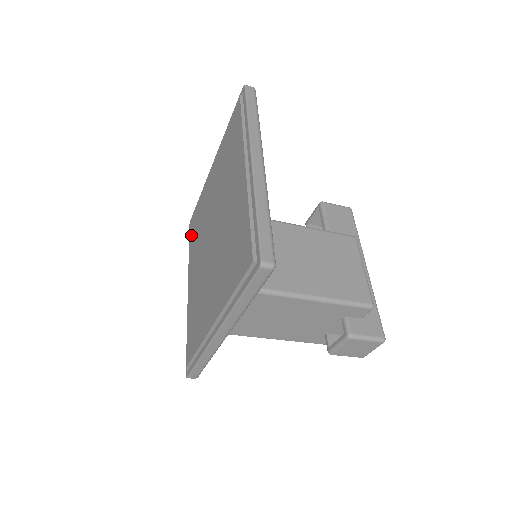
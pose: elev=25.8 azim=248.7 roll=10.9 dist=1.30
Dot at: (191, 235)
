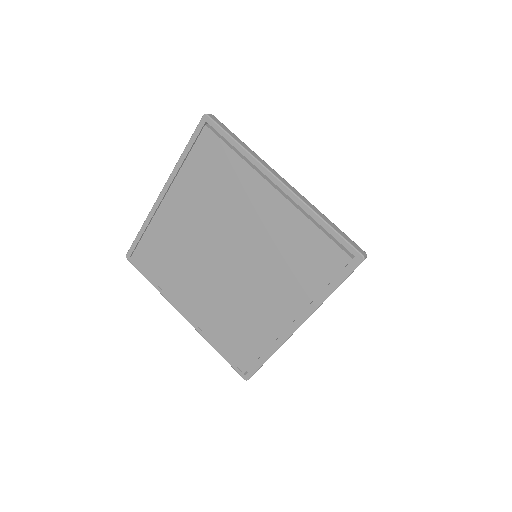
Dot at: (151, 268)
